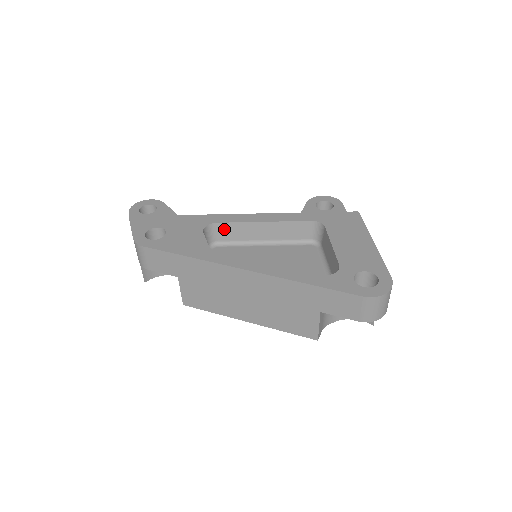
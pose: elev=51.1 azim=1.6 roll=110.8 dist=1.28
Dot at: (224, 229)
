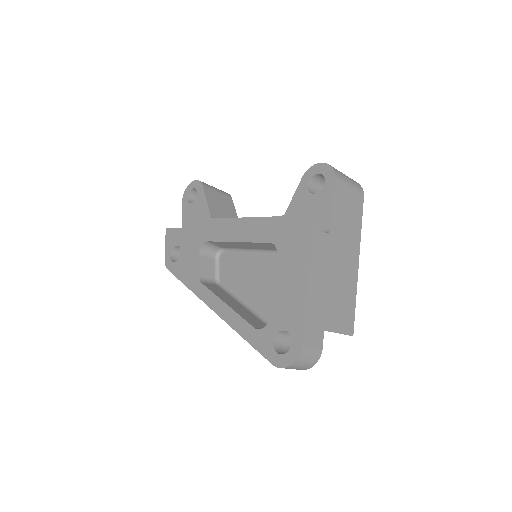
Dot at: (217, 244)
